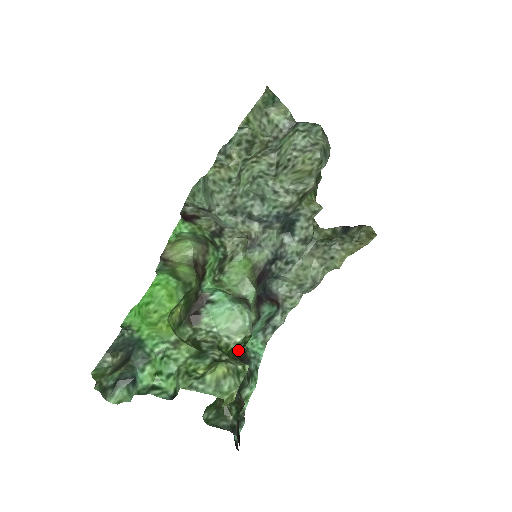
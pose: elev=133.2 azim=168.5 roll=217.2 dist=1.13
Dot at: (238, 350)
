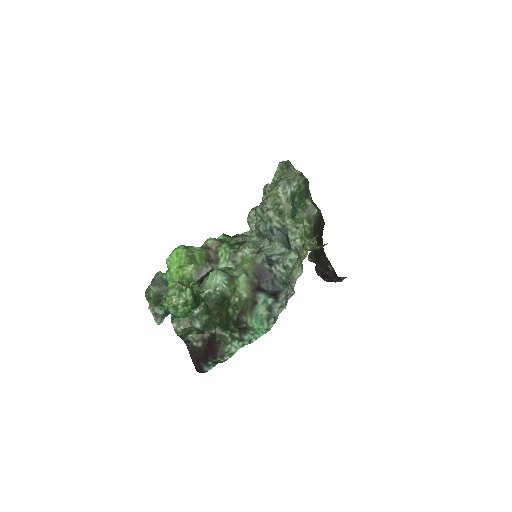
Dot at: (211, 299)
